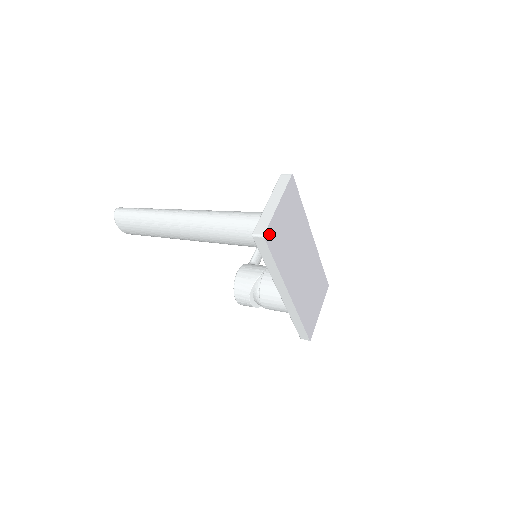
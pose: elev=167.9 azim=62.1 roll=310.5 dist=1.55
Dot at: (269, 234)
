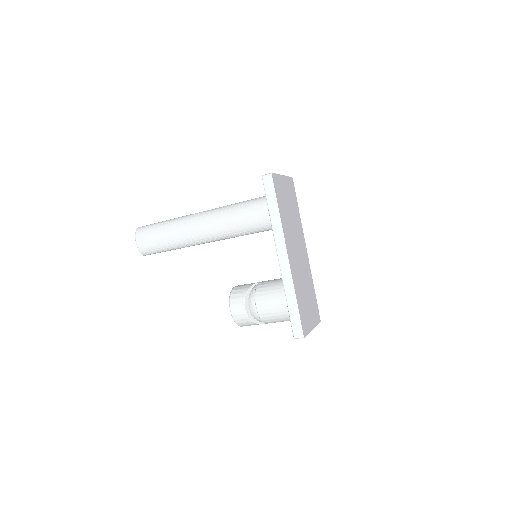
Dot at: (275, 180)
